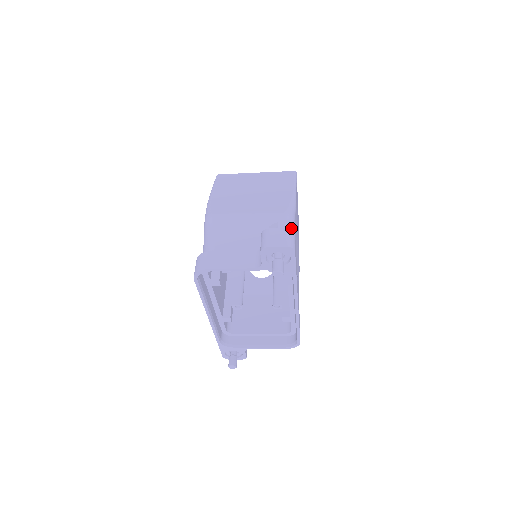
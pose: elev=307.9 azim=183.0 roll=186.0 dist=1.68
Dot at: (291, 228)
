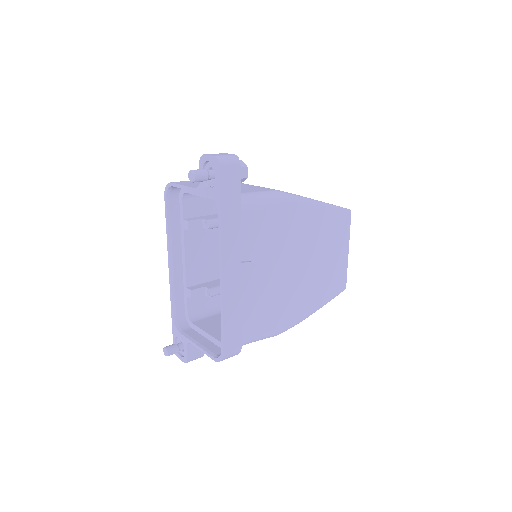
Dot at: (269, 199)
